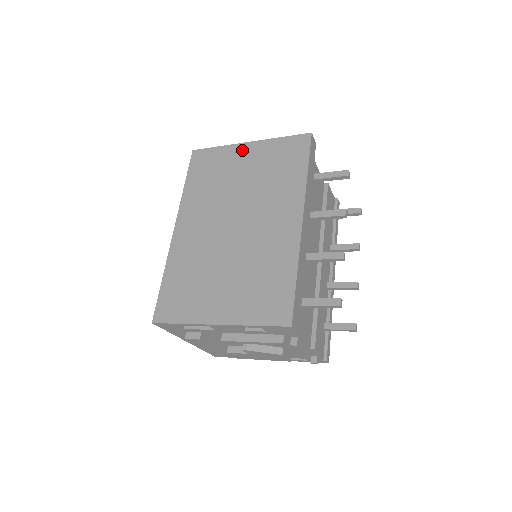
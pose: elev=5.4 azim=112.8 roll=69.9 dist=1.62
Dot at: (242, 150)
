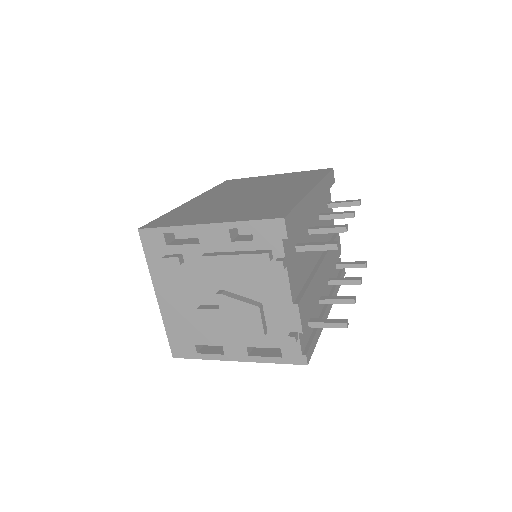
Dot at: (270, 176)
